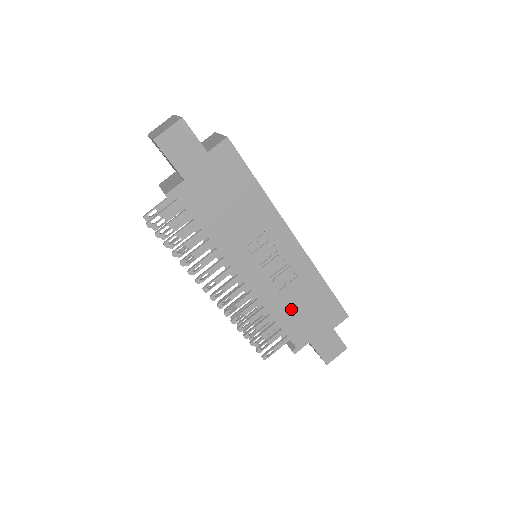
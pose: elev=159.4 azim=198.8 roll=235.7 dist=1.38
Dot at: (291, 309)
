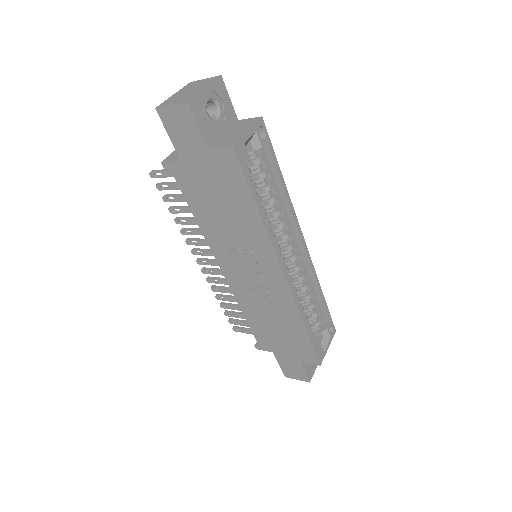
Dot at: (263, 320)
